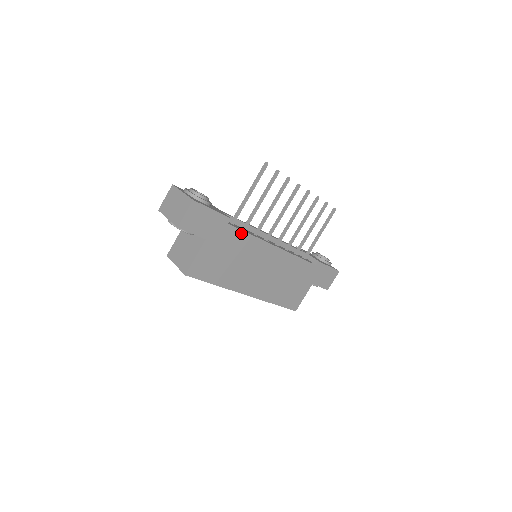
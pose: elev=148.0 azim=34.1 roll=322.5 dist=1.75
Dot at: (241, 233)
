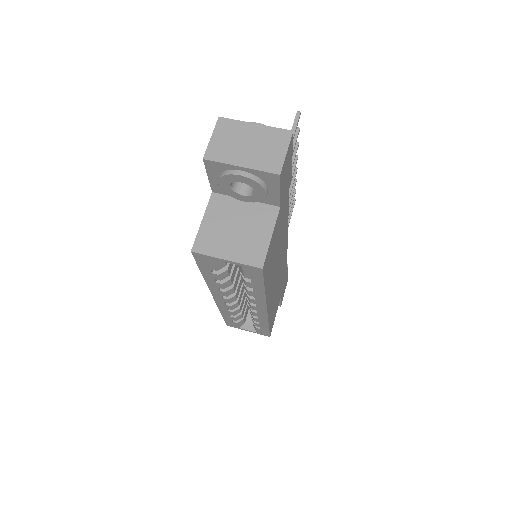
Dot at: (287, 207)
